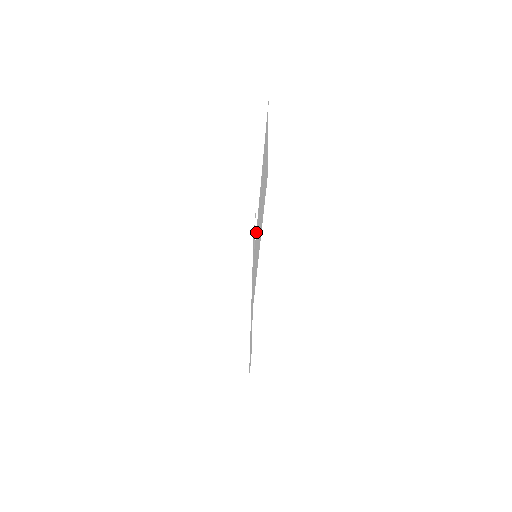
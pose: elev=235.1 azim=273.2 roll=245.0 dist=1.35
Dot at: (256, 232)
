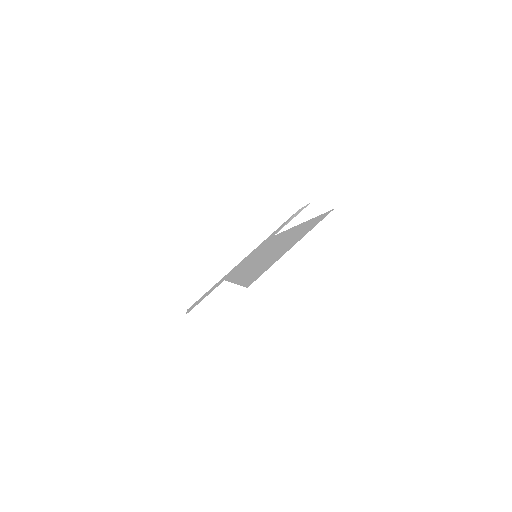
Dot at: (278, 235)
